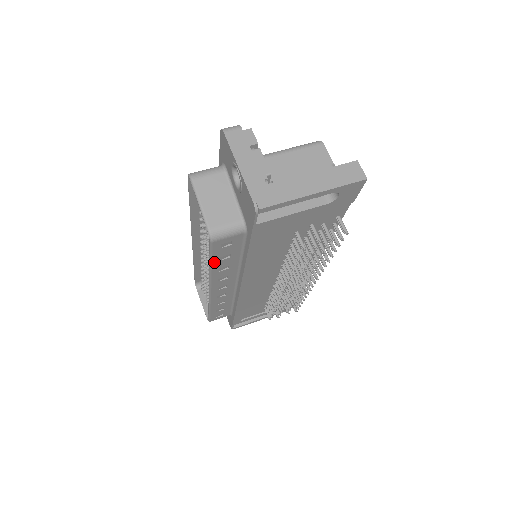
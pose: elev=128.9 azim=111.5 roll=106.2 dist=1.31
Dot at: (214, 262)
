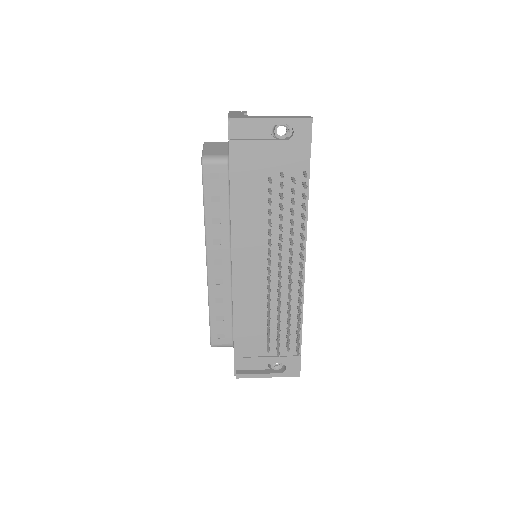
Dot at: (207, 202)
